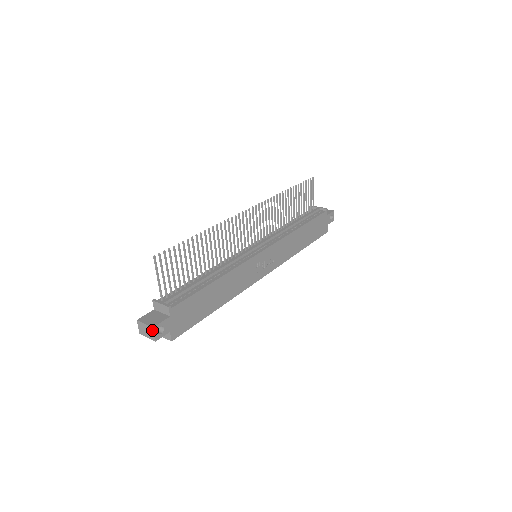
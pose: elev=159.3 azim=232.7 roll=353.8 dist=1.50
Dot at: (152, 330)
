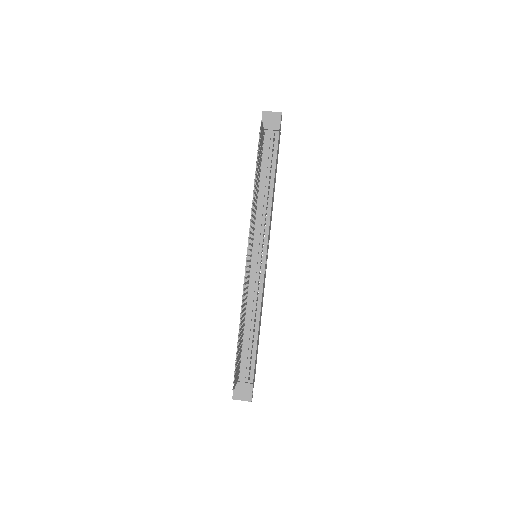
Dot at: (250, 401)
